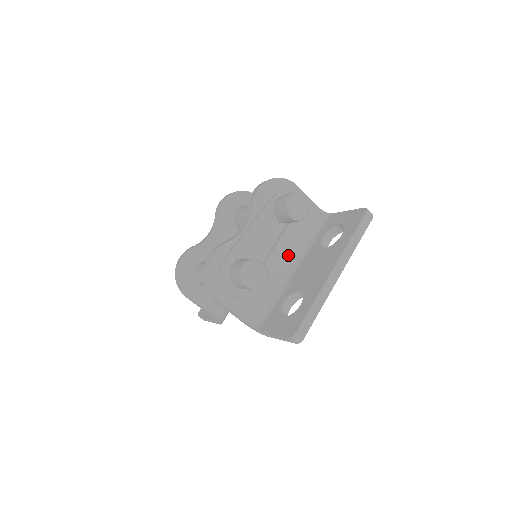
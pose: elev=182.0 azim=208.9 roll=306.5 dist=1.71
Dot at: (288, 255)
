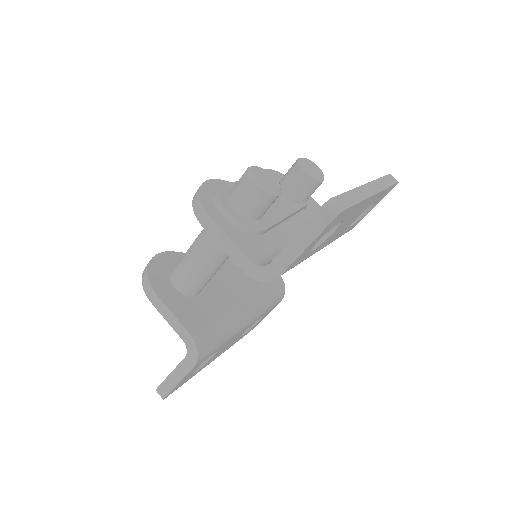
Dot at: occluded
